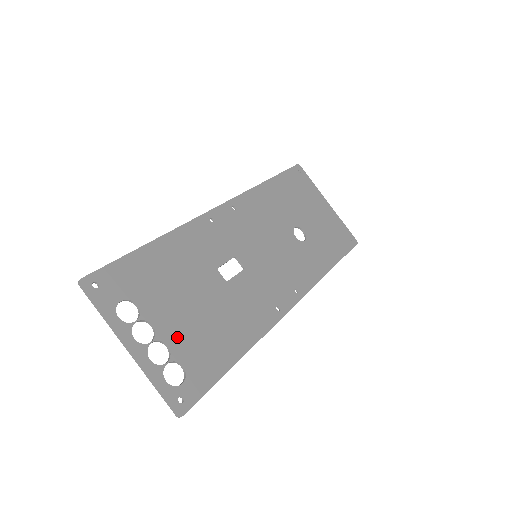
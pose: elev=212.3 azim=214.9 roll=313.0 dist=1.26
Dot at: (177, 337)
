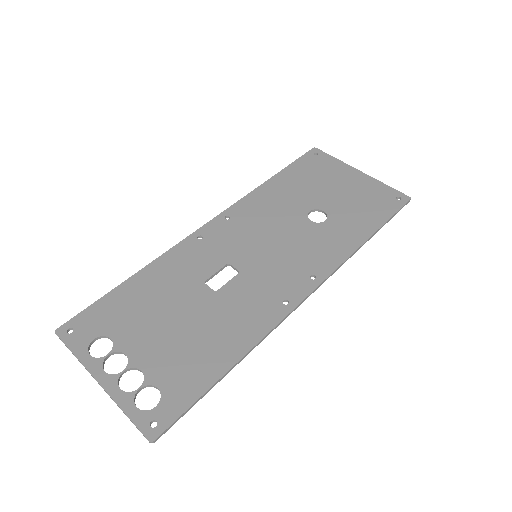
Dot at: (152, 360)
